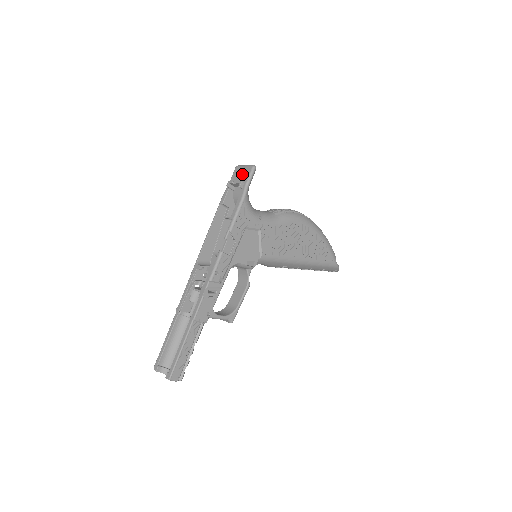
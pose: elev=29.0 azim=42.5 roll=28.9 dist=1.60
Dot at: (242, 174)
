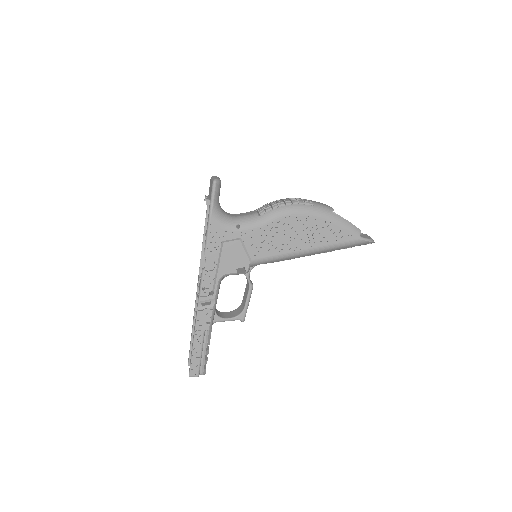
Dot at: (210, 189)
